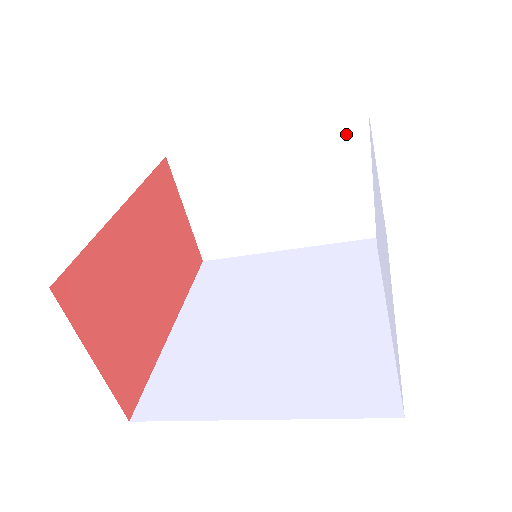
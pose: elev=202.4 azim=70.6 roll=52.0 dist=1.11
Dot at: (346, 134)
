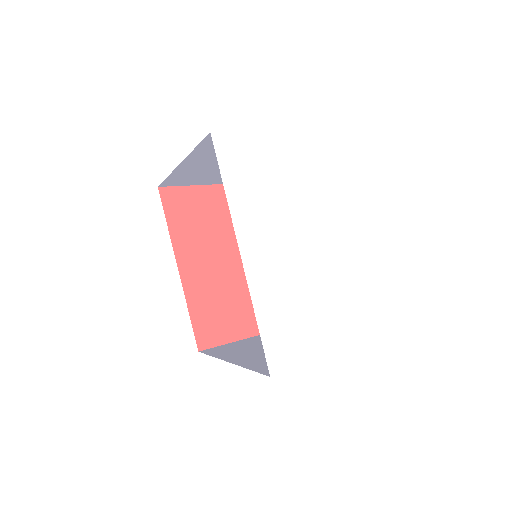
Dot at: occluded
